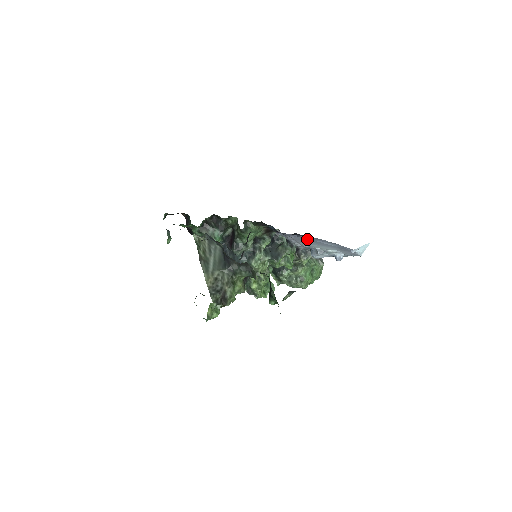
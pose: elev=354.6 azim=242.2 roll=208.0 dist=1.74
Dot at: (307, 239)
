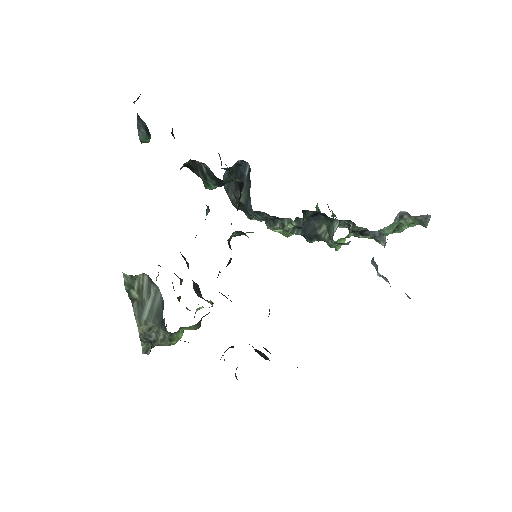
Dot at: occluded
